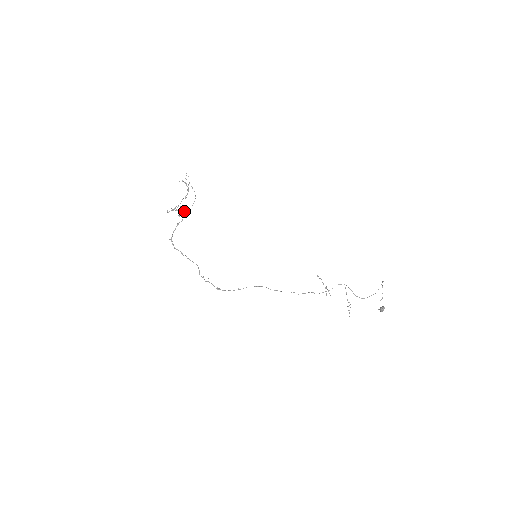
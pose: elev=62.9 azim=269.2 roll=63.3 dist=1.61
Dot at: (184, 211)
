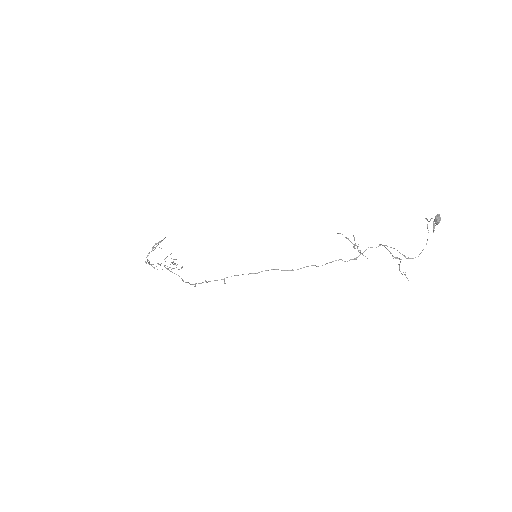
Dot at: (165, 237)
